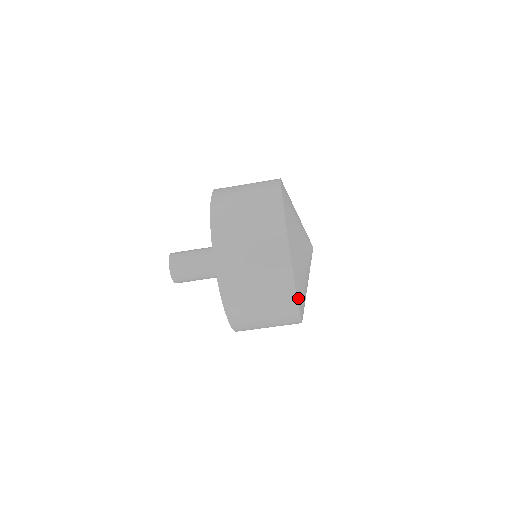
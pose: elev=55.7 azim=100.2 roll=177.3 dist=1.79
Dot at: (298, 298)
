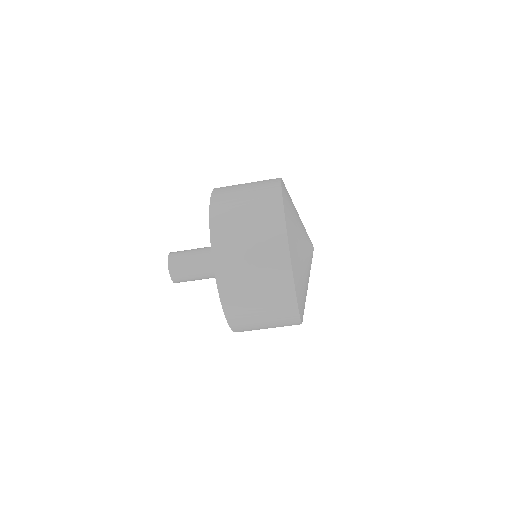
Dot at: occluded
